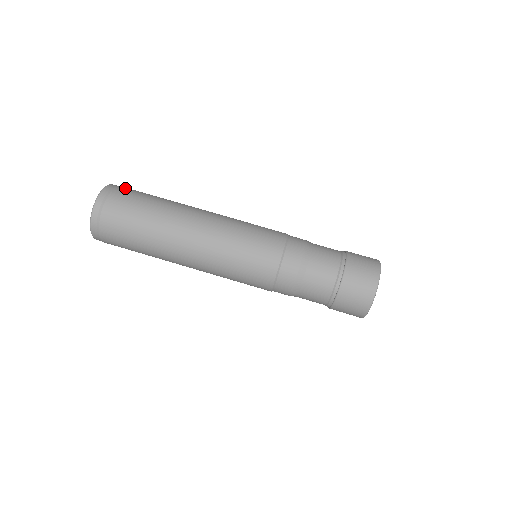
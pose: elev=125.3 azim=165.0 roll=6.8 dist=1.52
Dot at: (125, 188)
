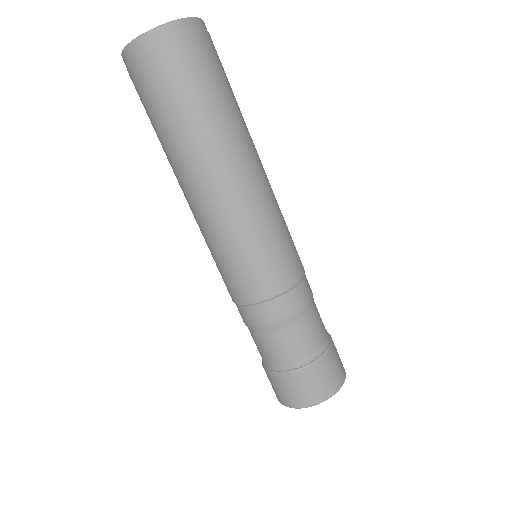
Dot at: (213, 44)
